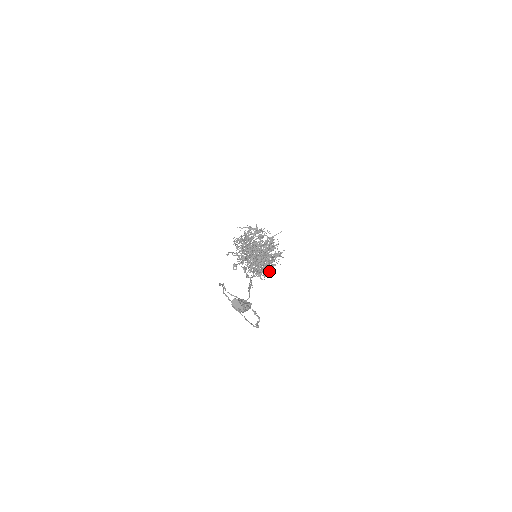
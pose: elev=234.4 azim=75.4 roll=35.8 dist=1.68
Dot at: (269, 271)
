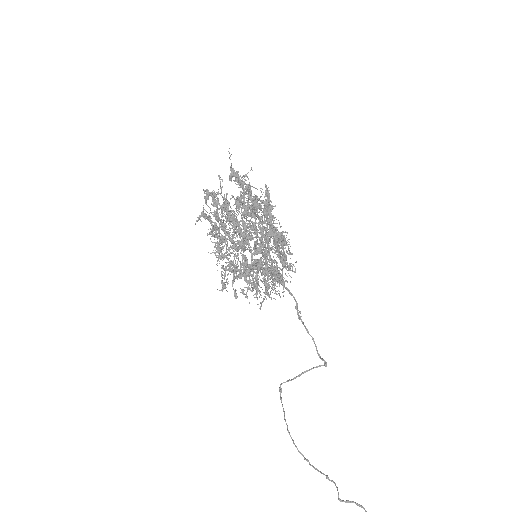
Dot at: occluded
